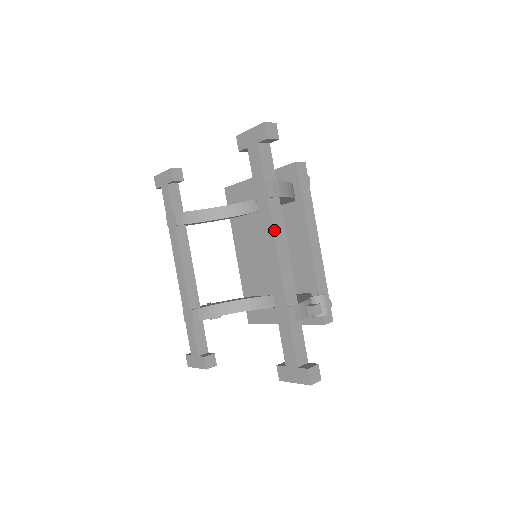
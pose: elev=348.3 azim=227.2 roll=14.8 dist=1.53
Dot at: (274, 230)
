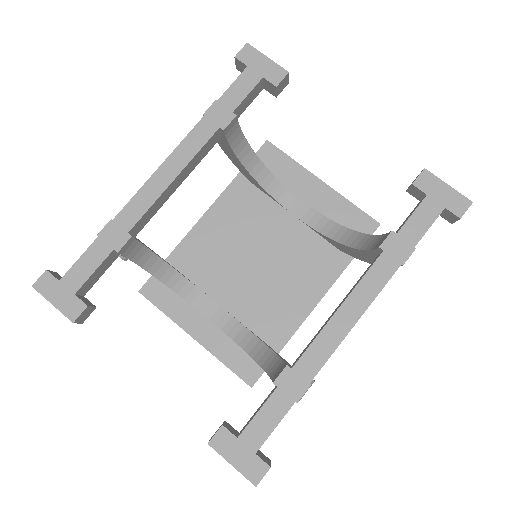
Dot at: occluded
